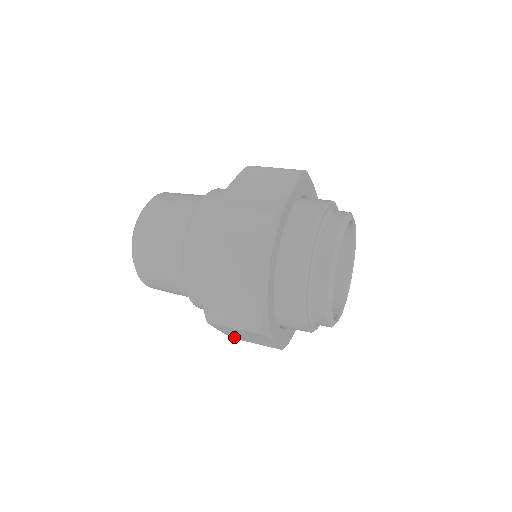
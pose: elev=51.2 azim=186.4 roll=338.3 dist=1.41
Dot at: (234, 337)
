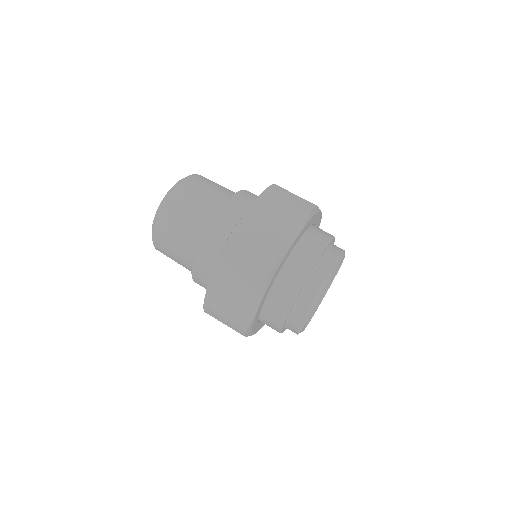
Dot at: (209, 300)
